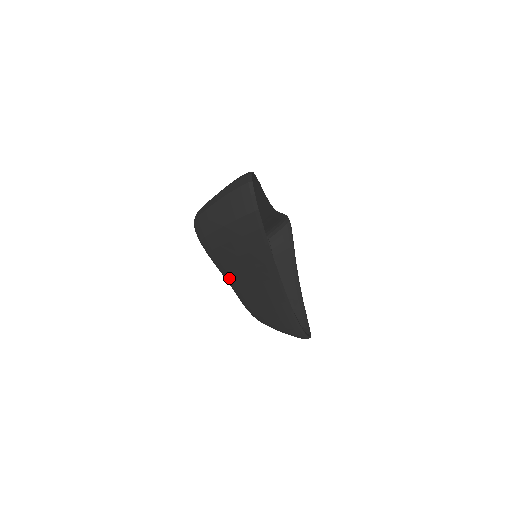
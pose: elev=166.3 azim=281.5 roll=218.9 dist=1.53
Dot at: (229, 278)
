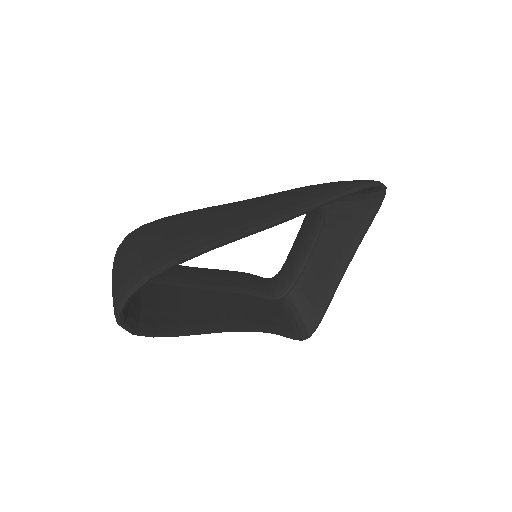
Dot at: occluded
